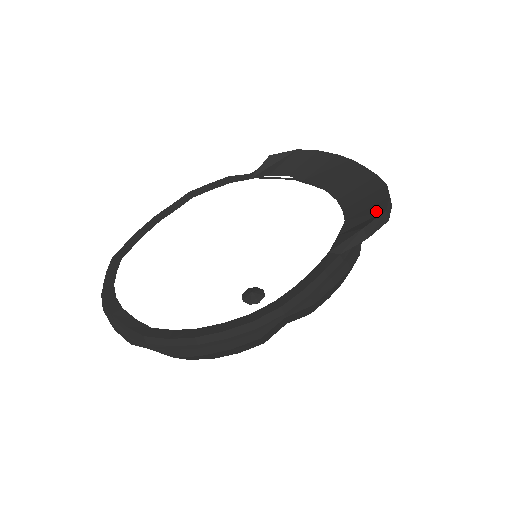
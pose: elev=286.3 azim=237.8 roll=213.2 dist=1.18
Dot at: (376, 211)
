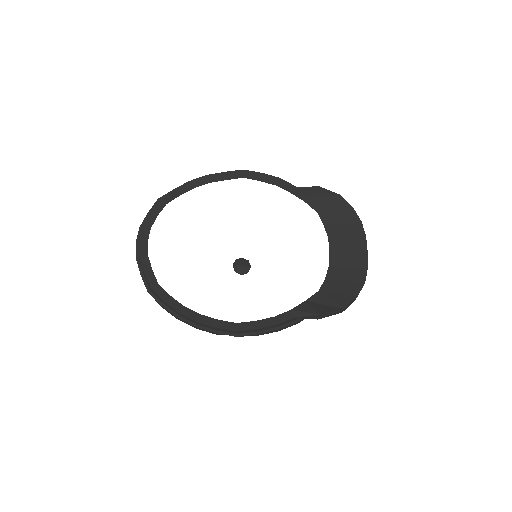
Dot at: (339, 303)
